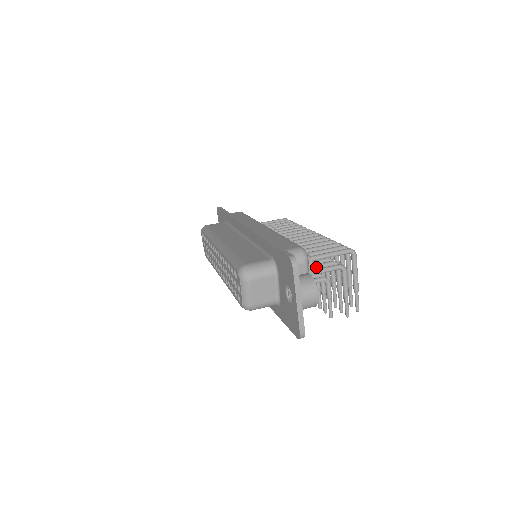
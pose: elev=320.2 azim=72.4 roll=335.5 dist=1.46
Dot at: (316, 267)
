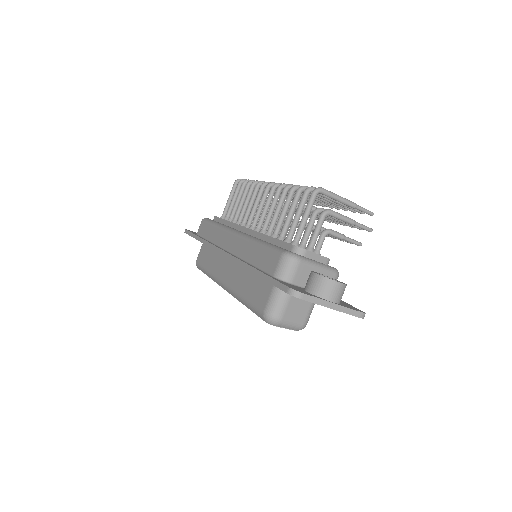
Dot at: (307, 235)
